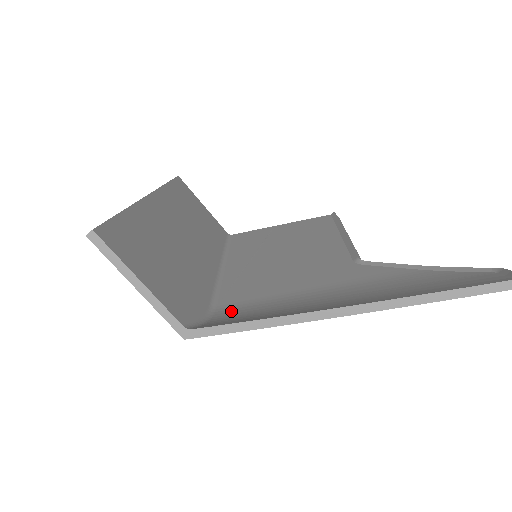
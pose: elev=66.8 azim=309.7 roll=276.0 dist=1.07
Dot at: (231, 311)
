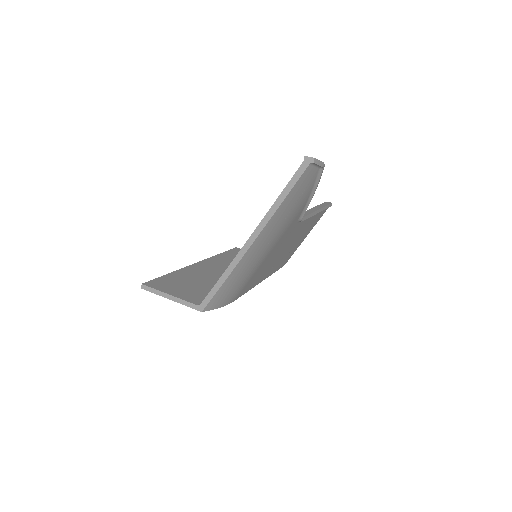
Dot at: occluded
